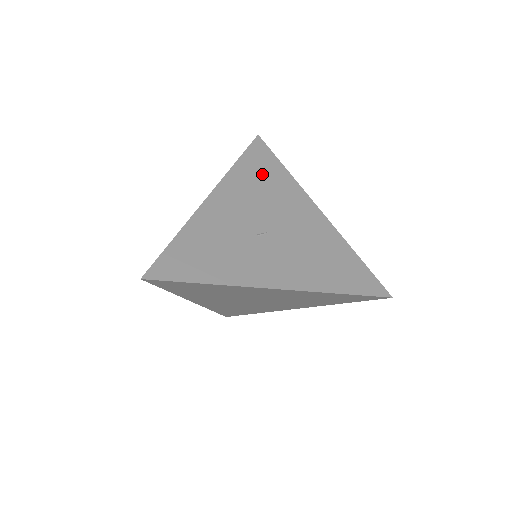
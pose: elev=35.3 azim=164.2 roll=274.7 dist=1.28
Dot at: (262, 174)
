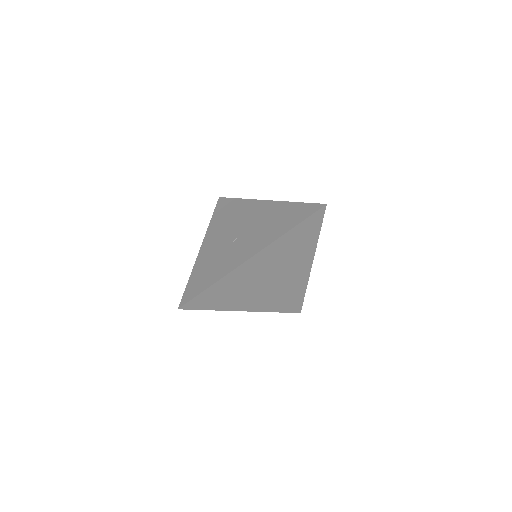
Dot at: (227, 213)
